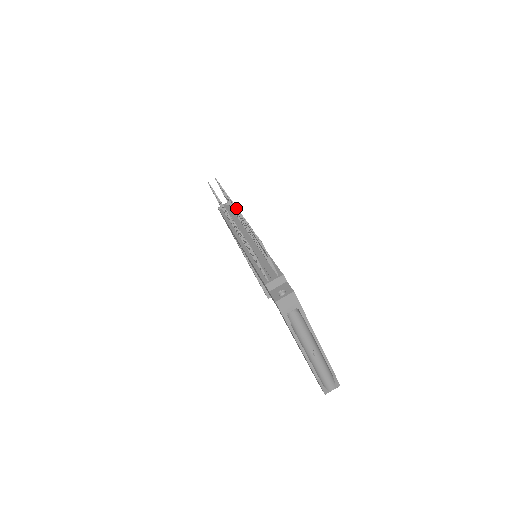
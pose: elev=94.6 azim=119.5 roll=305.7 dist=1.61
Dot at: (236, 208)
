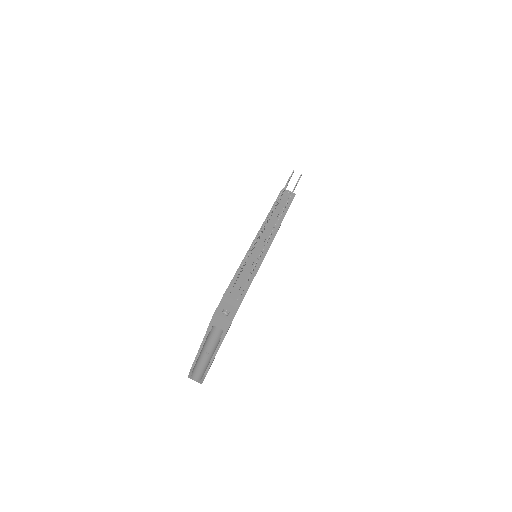
Dot at: (277, 221)
